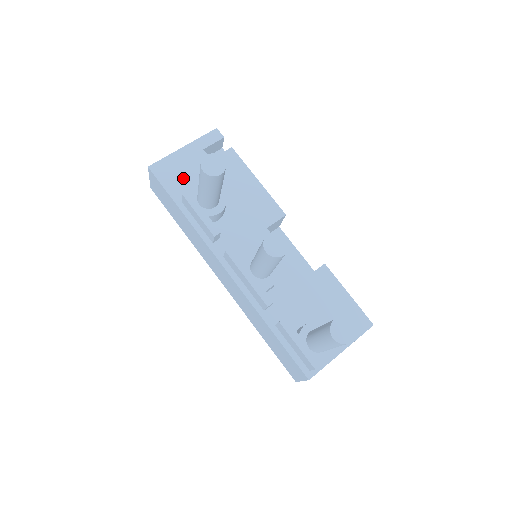
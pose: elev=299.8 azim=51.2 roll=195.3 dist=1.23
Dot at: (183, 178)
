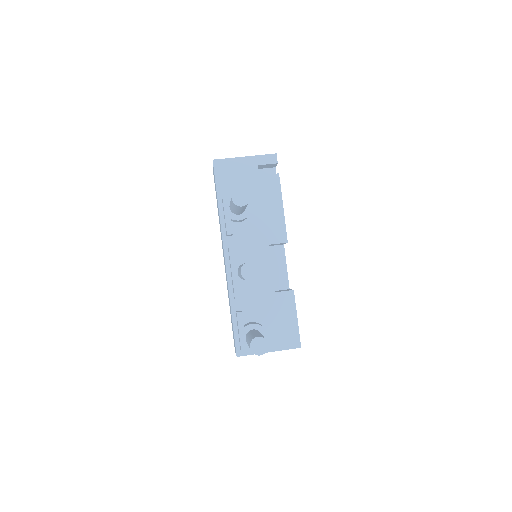
Dot at: (232, 180)
